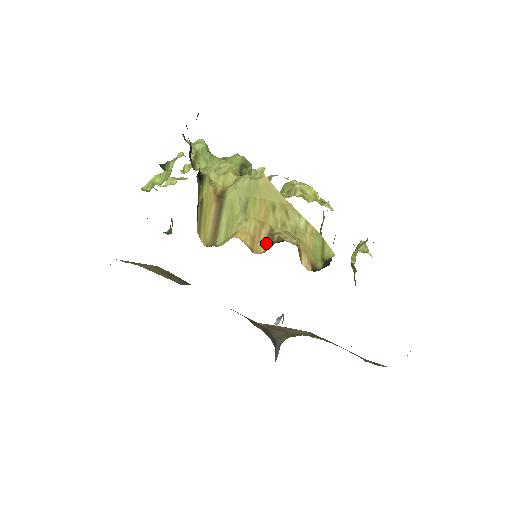
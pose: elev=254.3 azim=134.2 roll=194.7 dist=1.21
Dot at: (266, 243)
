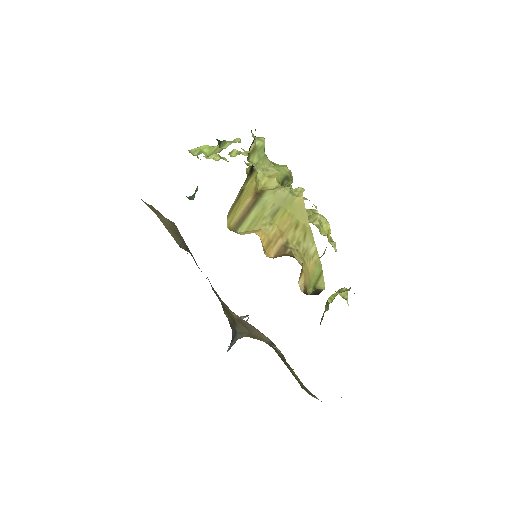
Dot at: (278, 251)
